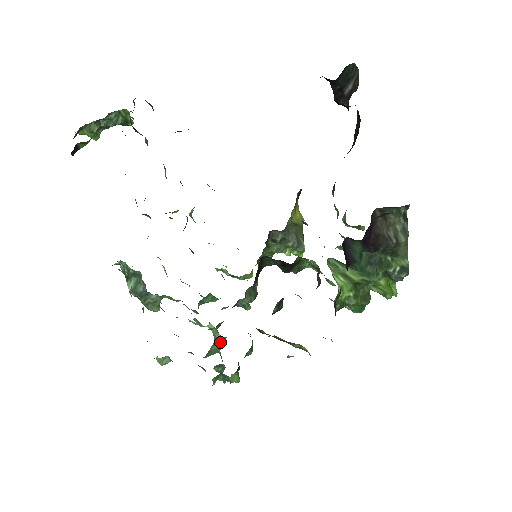
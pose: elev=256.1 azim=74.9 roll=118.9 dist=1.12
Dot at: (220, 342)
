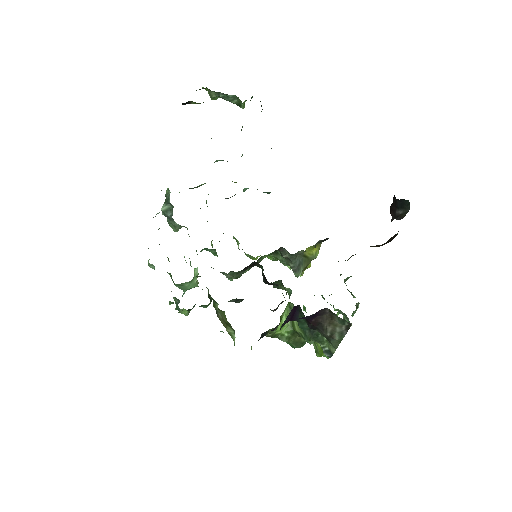
Dot at: (192, 285)
